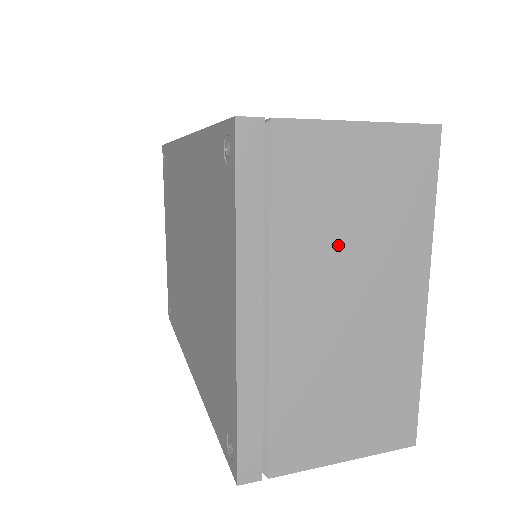
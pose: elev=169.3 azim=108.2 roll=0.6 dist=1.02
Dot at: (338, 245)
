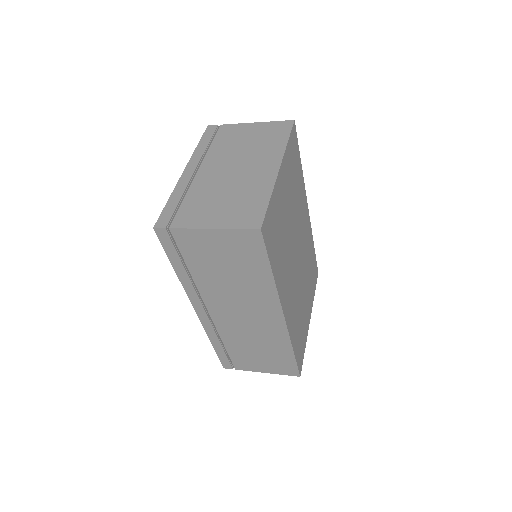
Dot at: (236, 152)
